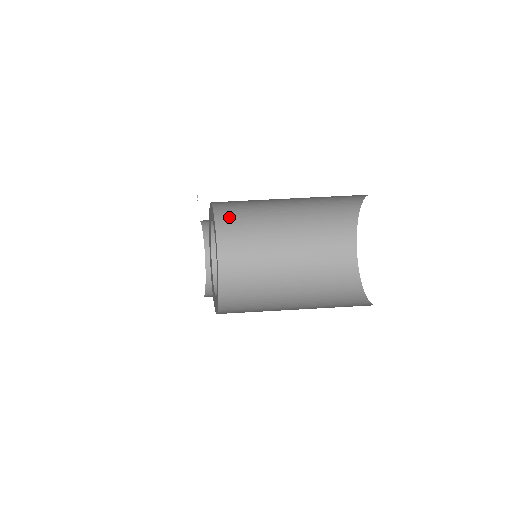
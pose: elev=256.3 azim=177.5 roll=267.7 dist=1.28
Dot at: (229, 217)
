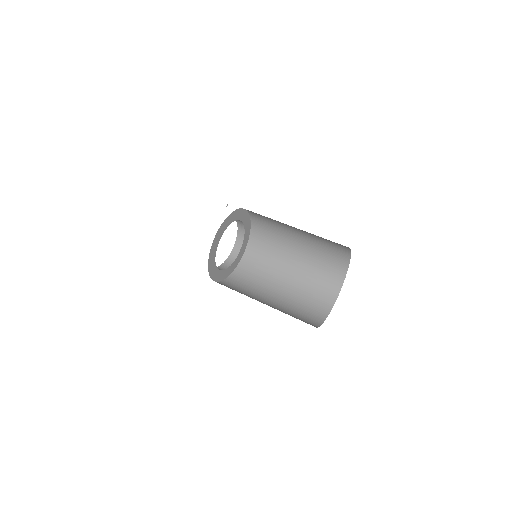
Dot at: (258, 217)
